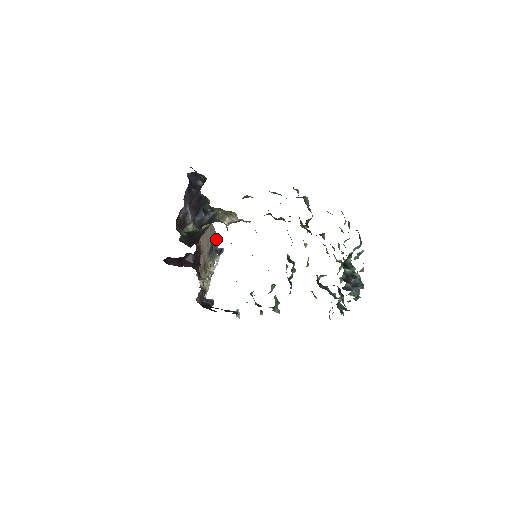
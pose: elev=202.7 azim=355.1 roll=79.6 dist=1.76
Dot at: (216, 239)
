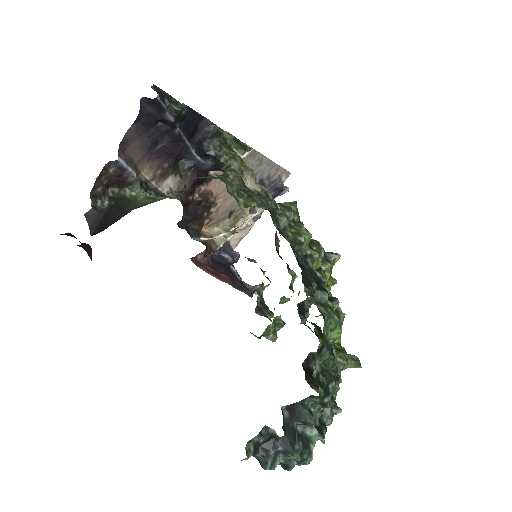
Dot at: (278, 172)
